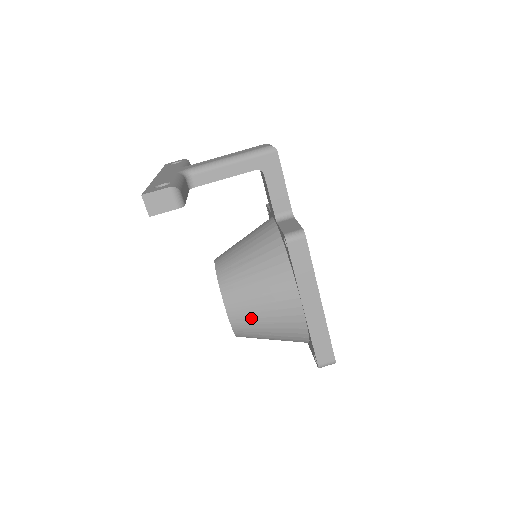
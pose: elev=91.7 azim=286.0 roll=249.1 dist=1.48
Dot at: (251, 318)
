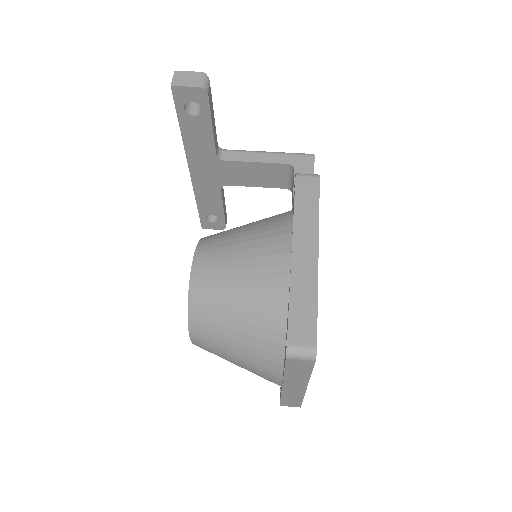
Dot at: (219, 269)
